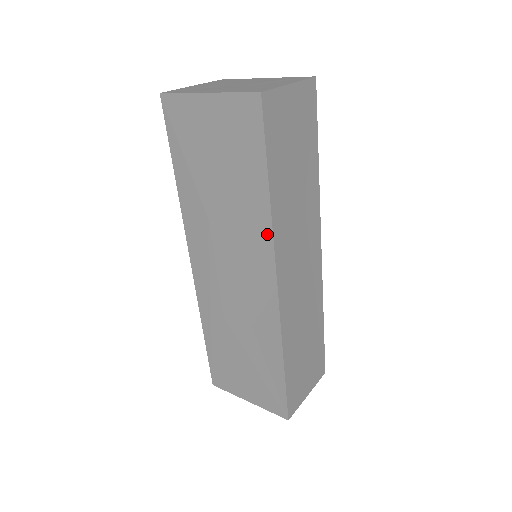
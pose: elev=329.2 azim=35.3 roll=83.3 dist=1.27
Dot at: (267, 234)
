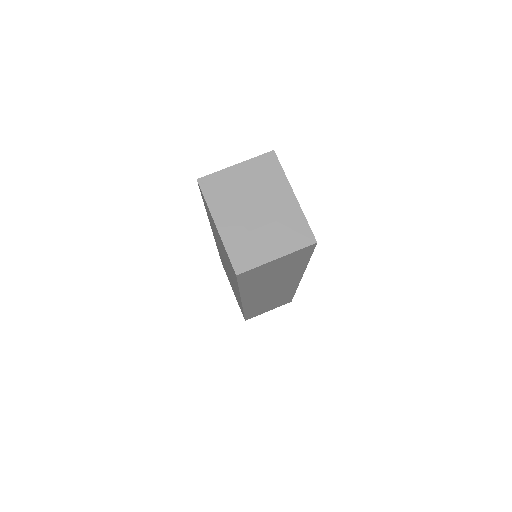
Dot at: occluded
